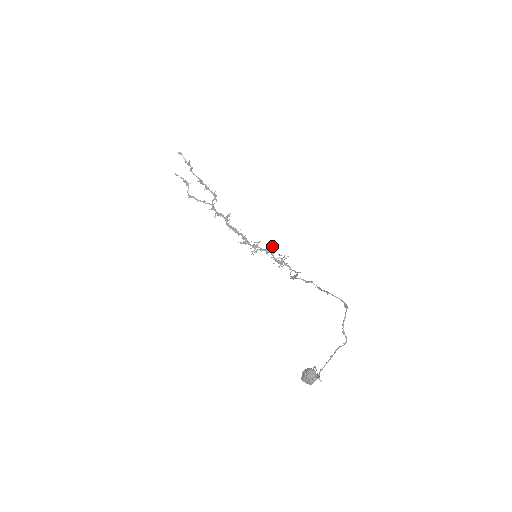
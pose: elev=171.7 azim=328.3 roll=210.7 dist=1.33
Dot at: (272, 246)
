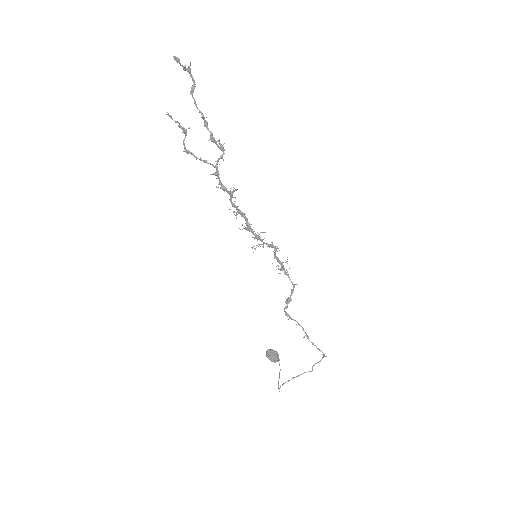
Dot at: (277, 247)
